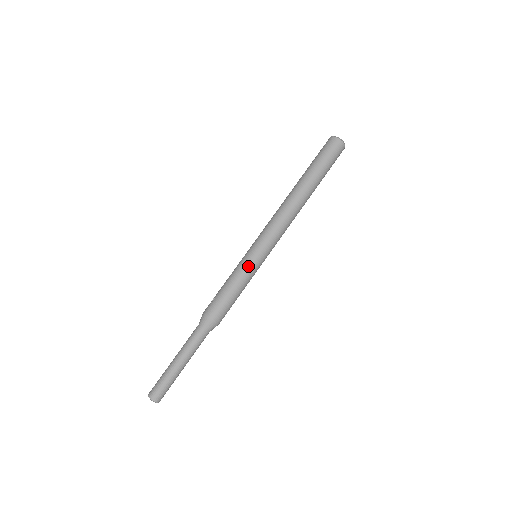
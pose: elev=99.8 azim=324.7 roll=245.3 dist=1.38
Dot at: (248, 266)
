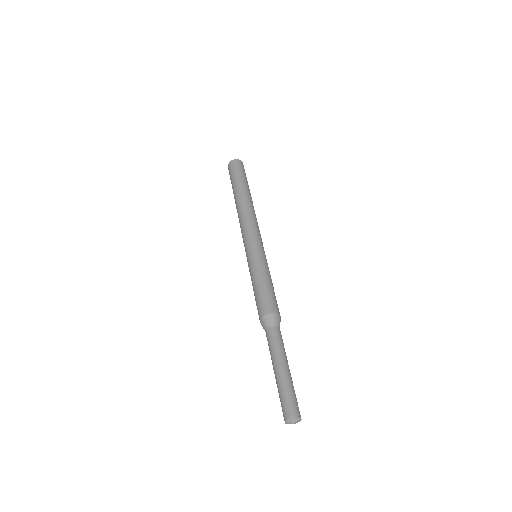
Dot at: (256, 261)
